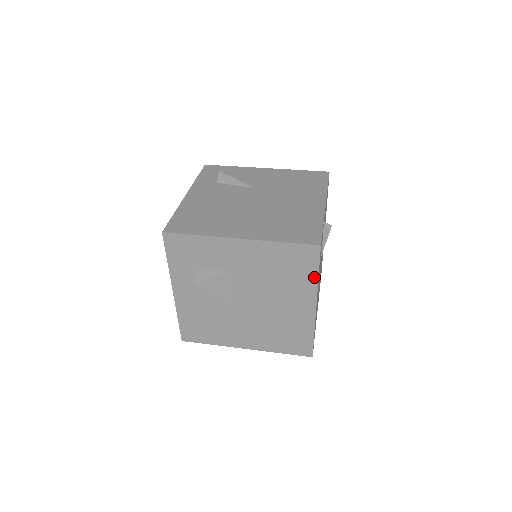
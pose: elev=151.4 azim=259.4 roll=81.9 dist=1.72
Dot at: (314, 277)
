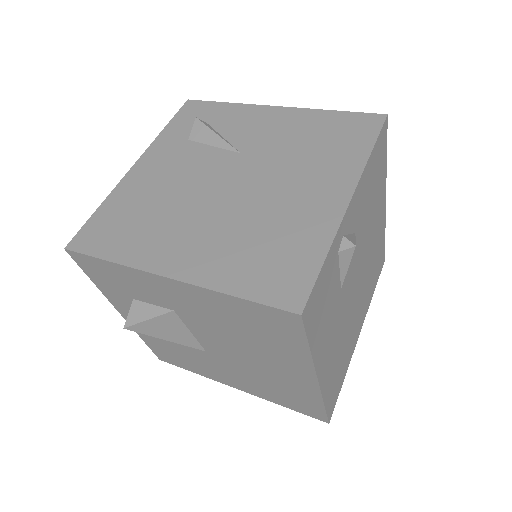
Dot at: (303, 349)
